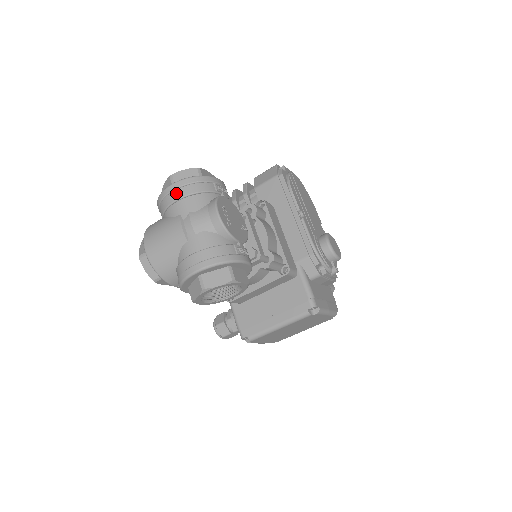
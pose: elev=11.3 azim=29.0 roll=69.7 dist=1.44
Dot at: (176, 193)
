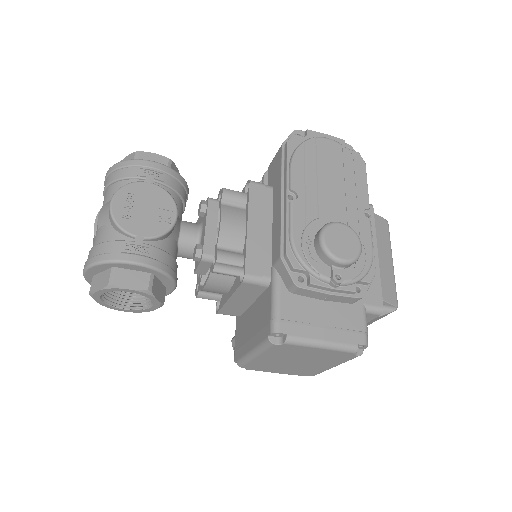
Dot at: (105, 184)
